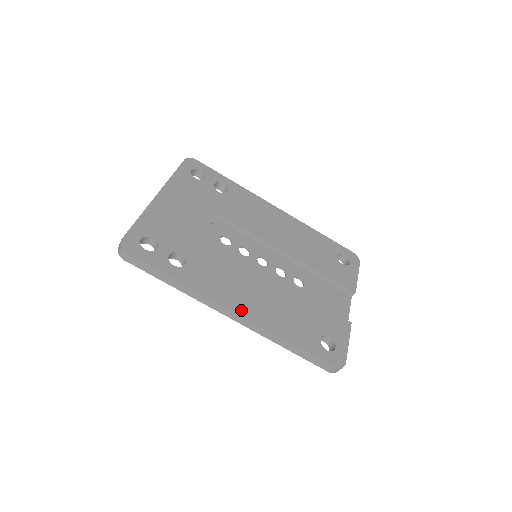
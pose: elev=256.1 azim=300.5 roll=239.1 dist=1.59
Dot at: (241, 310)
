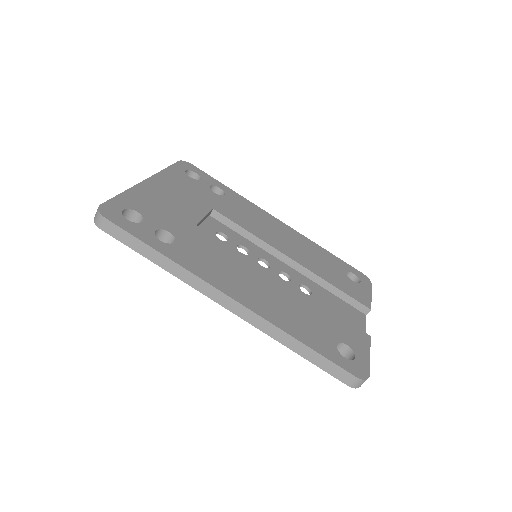
Dot at: (240, 298)
